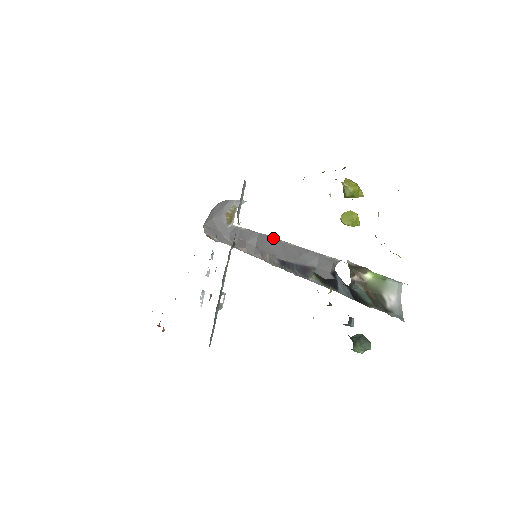
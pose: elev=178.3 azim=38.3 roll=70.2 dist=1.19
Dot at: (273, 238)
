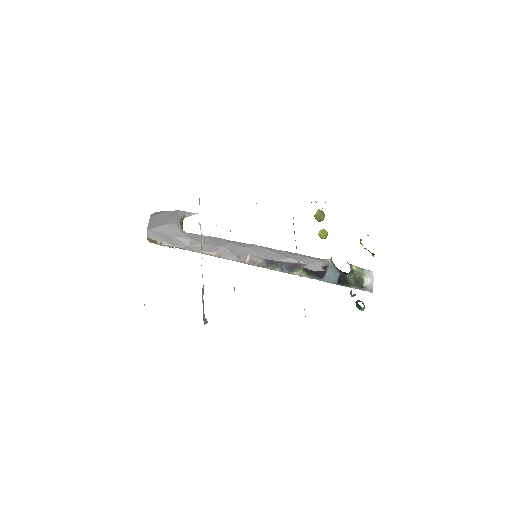
Dot at: (252, 244)
